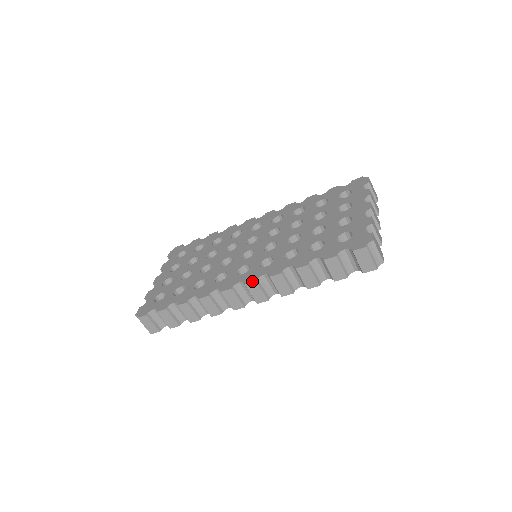
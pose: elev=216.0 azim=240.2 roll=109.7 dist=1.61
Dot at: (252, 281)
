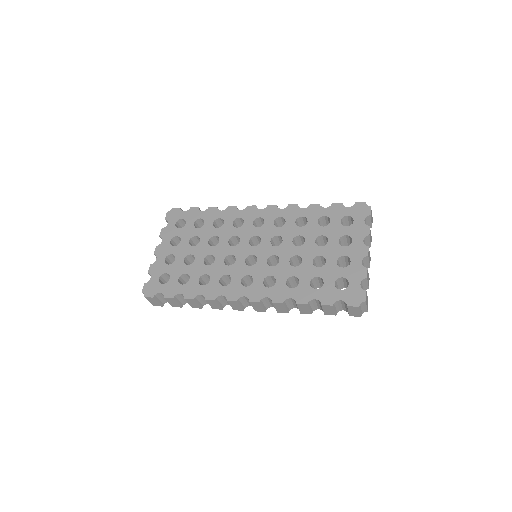
Dot at: (256, 301)
